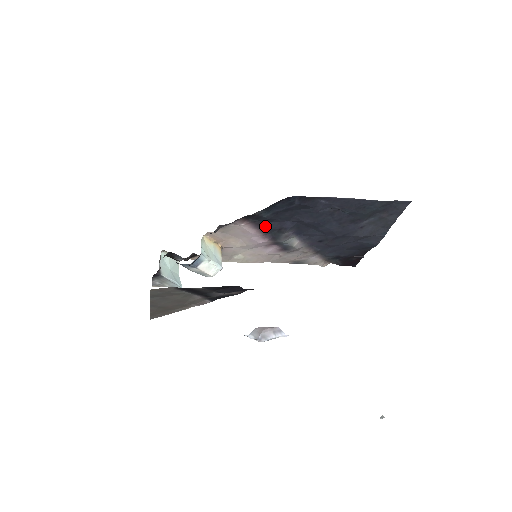
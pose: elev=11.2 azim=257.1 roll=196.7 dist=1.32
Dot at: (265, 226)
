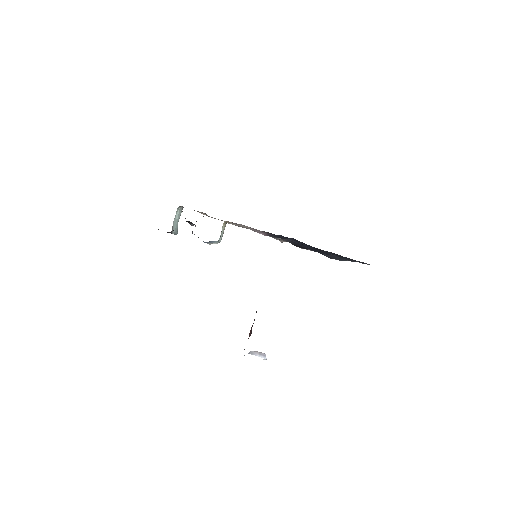
Dot at: occluded
